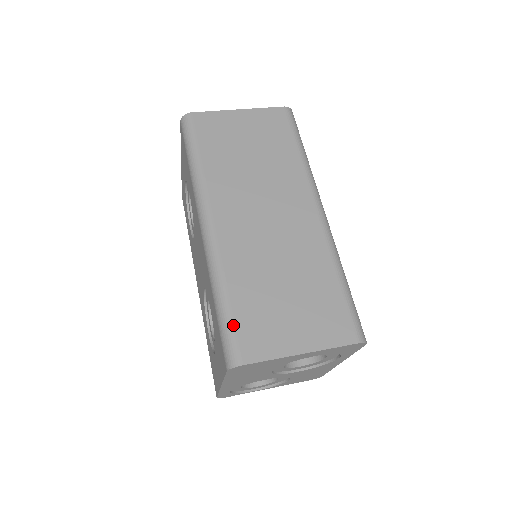
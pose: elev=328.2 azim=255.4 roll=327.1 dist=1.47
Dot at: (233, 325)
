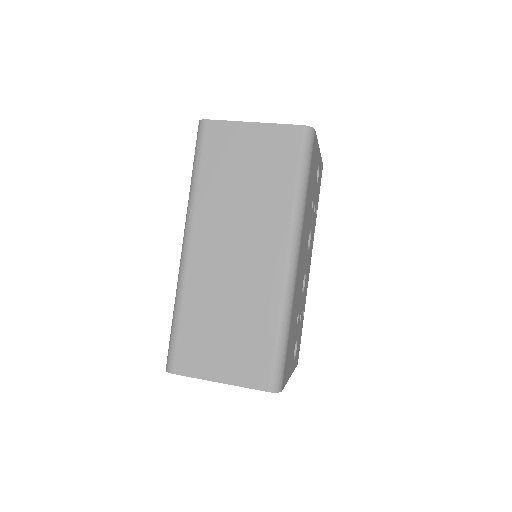
Dot at: (176, 341)
